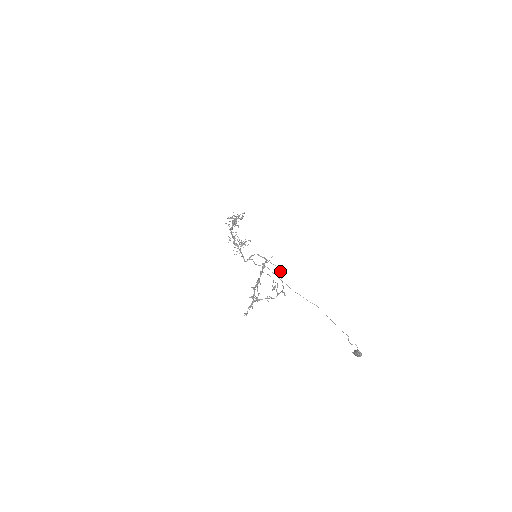
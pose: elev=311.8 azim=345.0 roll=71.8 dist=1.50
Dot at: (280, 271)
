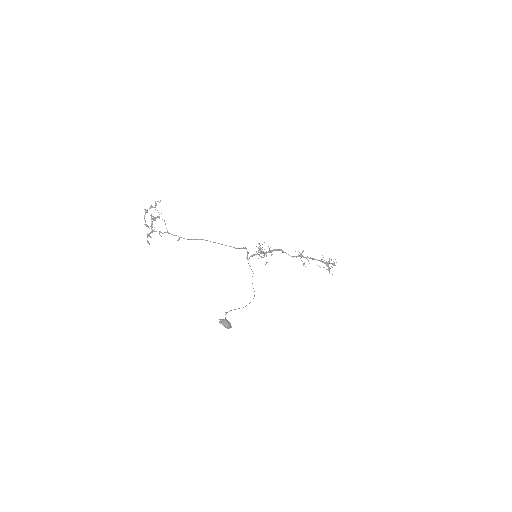
Dot at: (219, 243)
